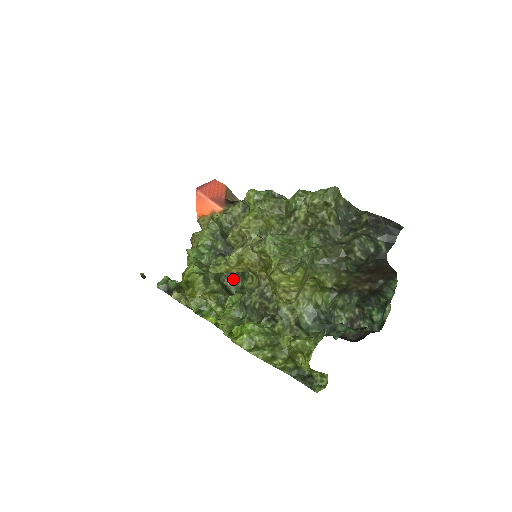
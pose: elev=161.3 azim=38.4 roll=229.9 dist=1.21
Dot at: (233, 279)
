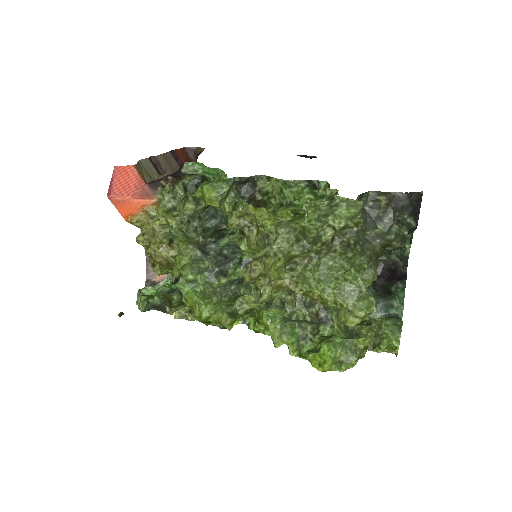
Dot at: (243, 286)
